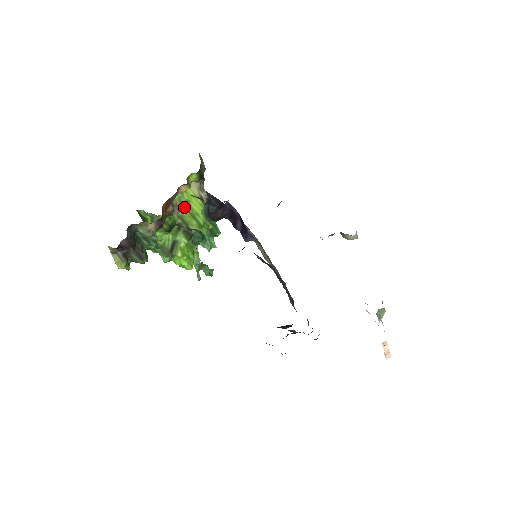
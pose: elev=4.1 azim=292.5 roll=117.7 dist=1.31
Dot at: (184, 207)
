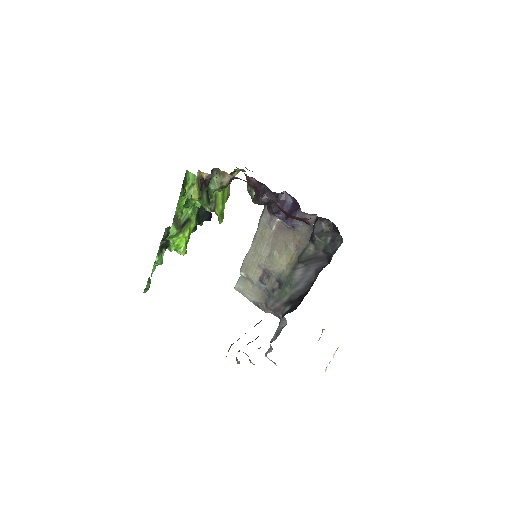
Dot at: (223, 190)
